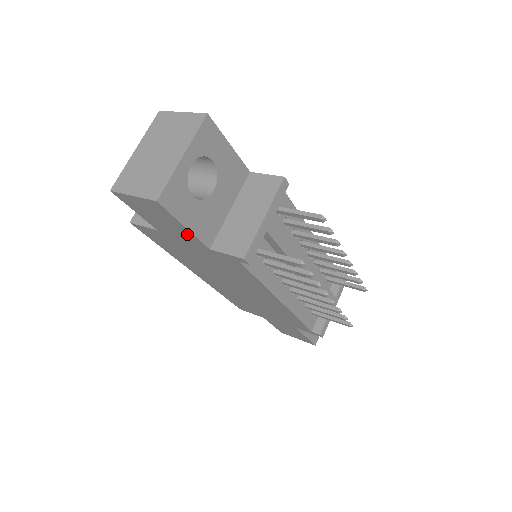
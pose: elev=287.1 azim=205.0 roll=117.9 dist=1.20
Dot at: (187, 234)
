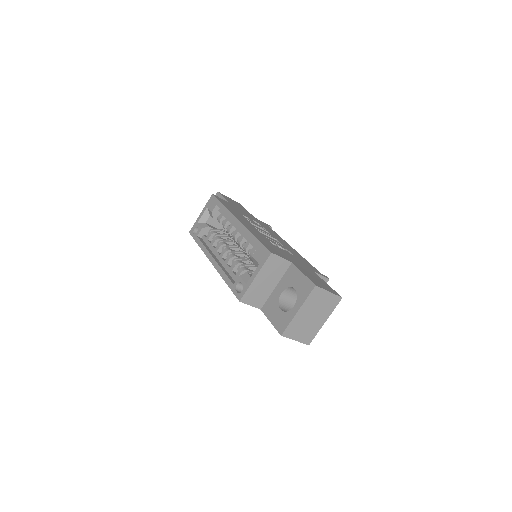
Dot at: occluded
